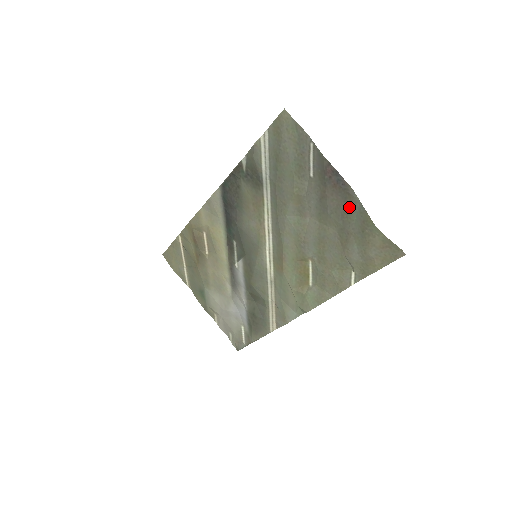
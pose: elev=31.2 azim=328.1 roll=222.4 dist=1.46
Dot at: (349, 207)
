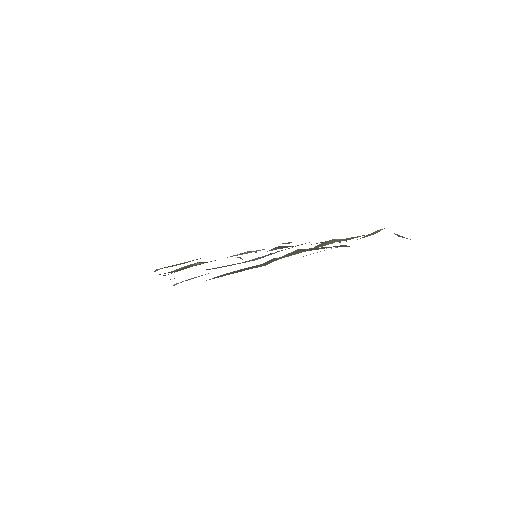
Dot at: occluded
